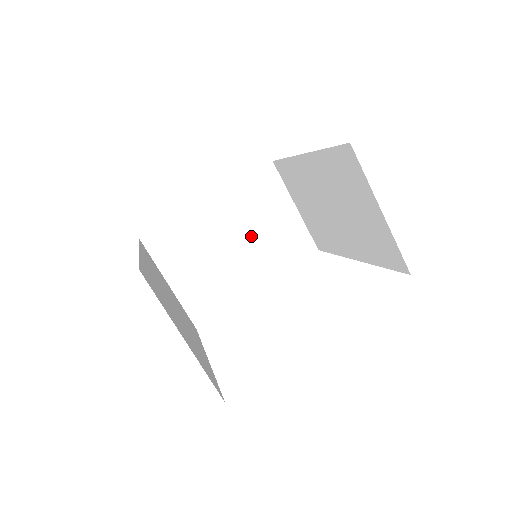
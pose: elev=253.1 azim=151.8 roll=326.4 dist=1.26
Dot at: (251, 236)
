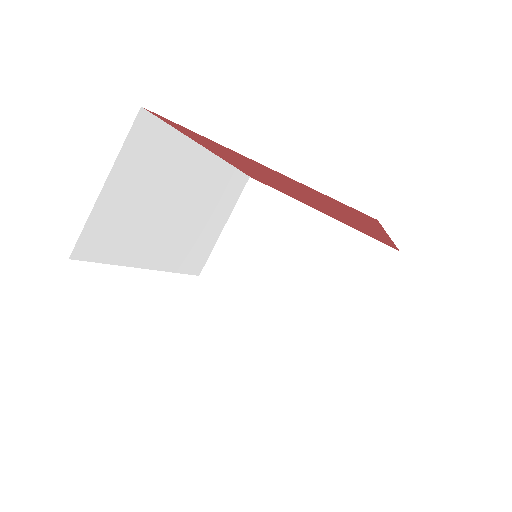
Dot at: (309, 276)
